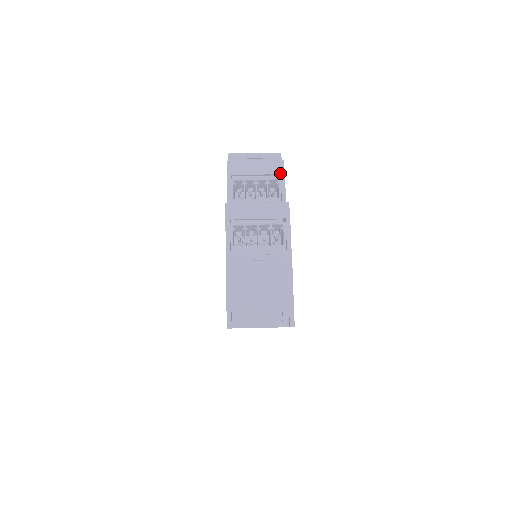
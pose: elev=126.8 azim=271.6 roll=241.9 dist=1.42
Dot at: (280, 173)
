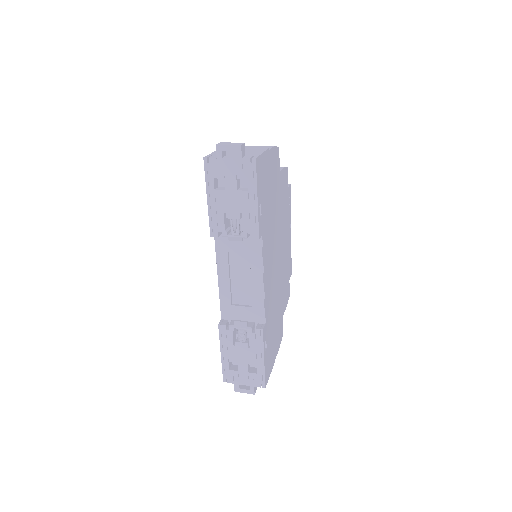
Dot at: occluded
